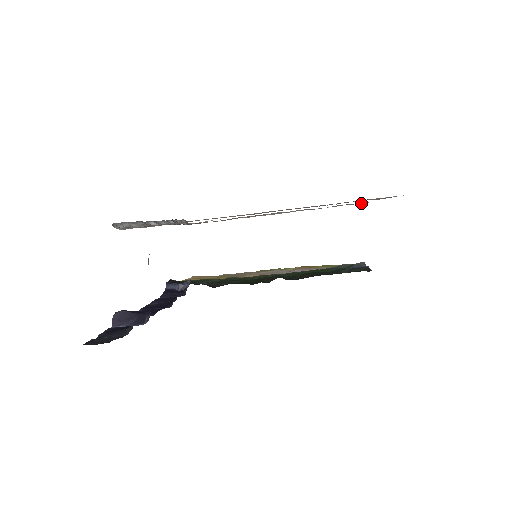
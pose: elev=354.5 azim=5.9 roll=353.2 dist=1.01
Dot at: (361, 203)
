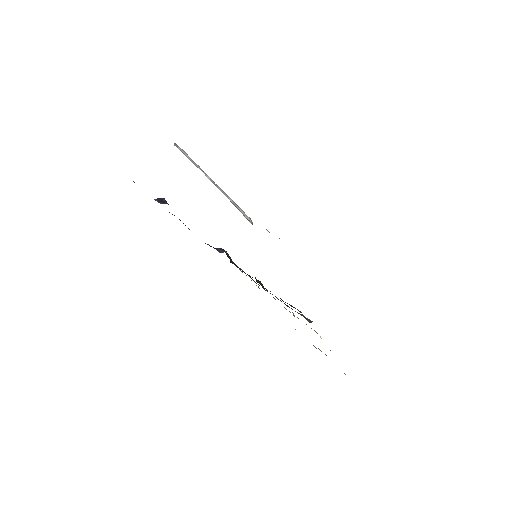
Dot at: occluded
